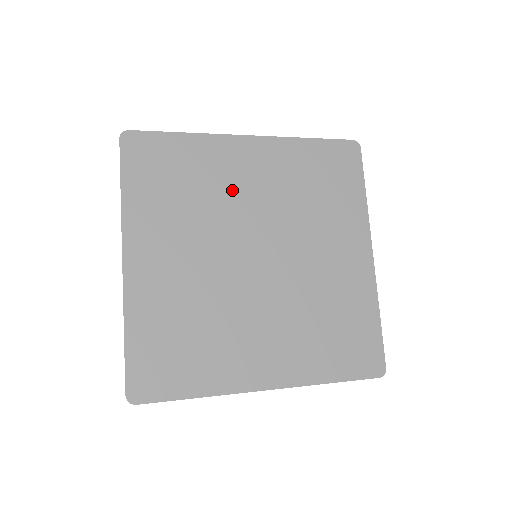
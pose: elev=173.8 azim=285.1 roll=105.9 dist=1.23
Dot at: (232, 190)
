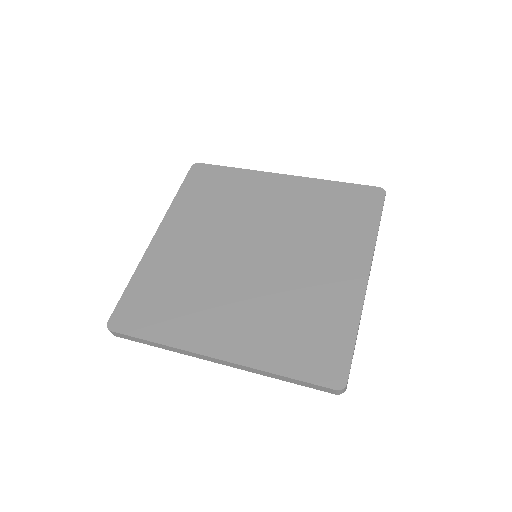
Dot at: (255, 206)
